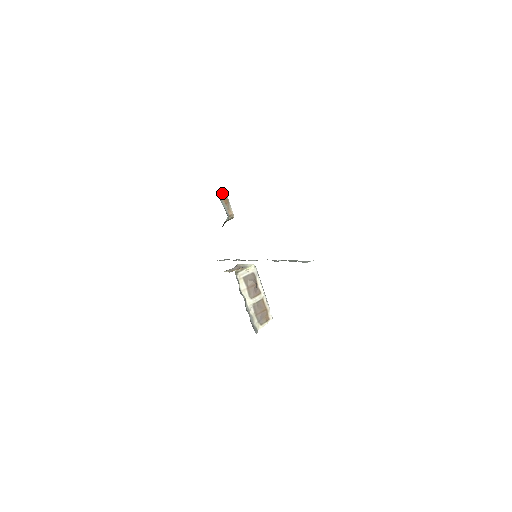
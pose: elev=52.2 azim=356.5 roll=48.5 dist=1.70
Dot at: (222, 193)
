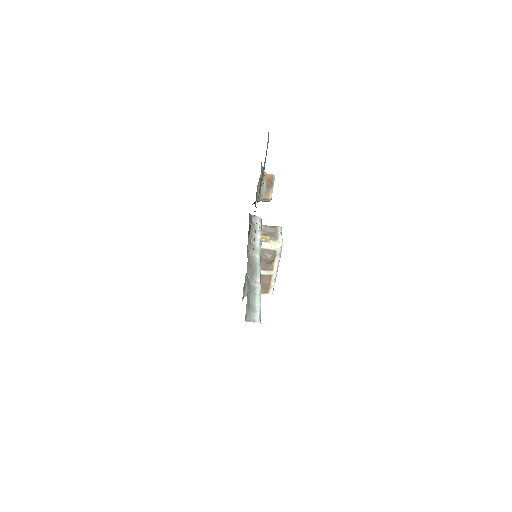
Dot at: (270, 174)
